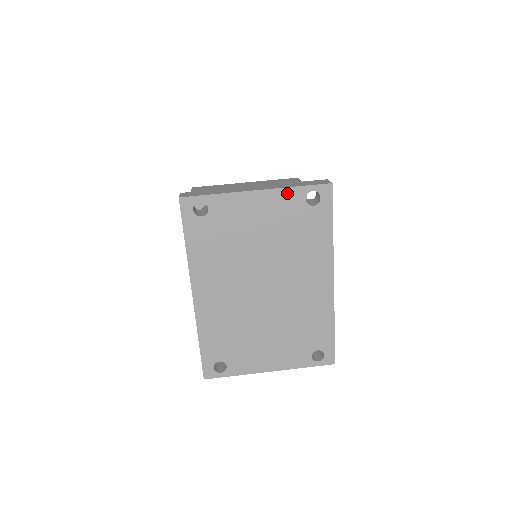
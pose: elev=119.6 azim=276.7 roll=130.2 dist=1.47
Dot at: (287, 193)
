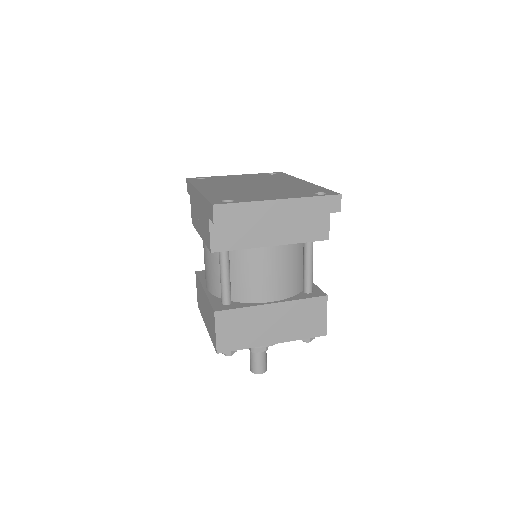
Dot at: (255, 174)
